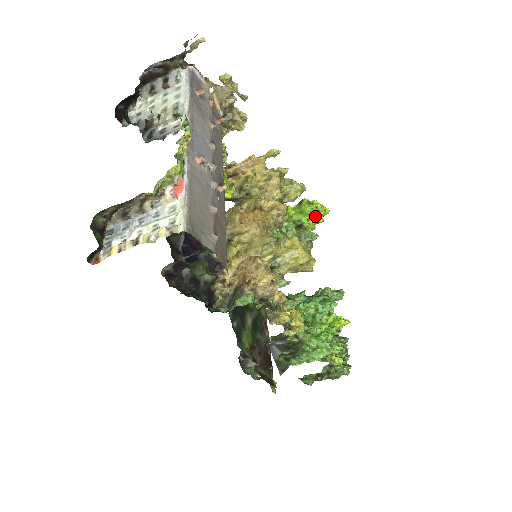
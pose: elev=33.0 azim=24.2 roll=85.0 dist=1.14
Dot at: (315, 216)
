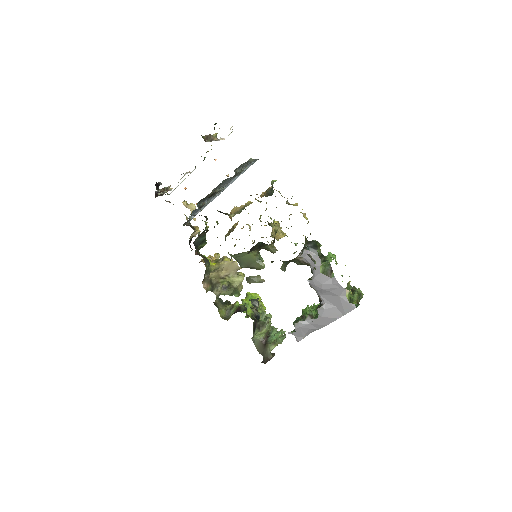
Dot at: occluded
